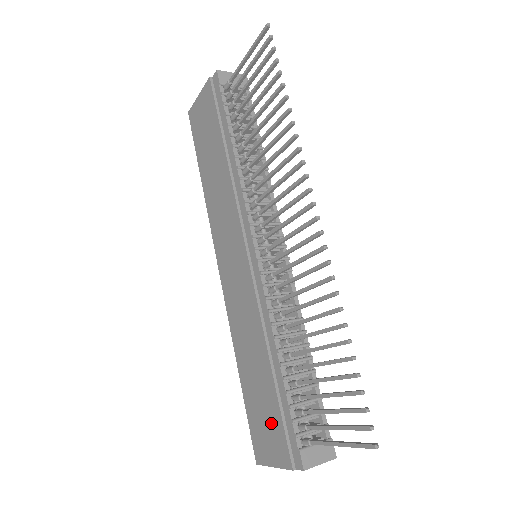
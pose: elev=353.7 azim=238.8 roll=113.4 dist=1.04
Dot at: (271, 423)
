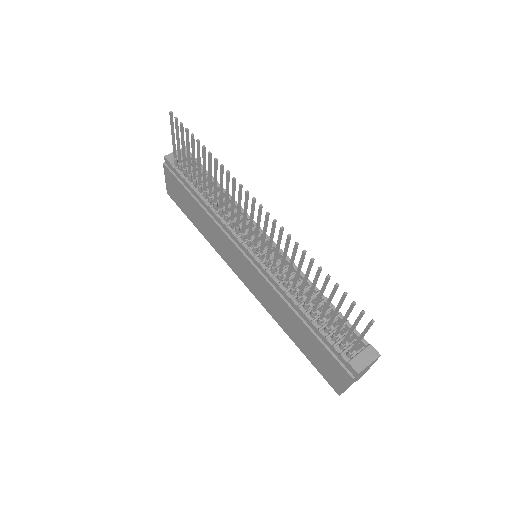
Dot at: (325, 358)
